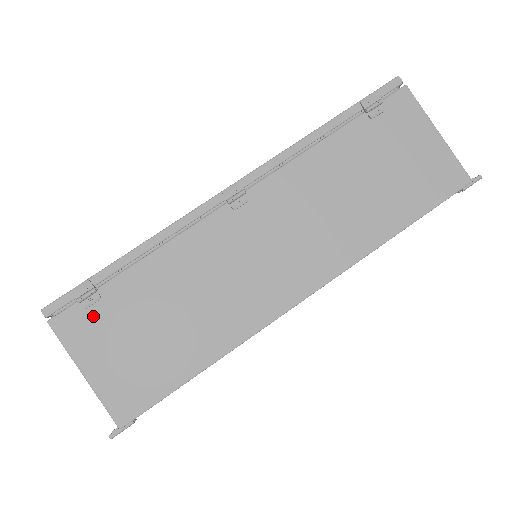
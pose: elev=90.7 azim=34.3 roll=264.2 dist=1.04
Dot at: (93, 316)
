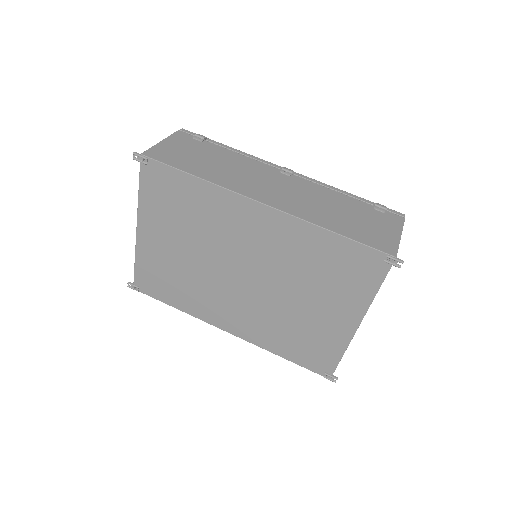
Dot at: (191, 141)
